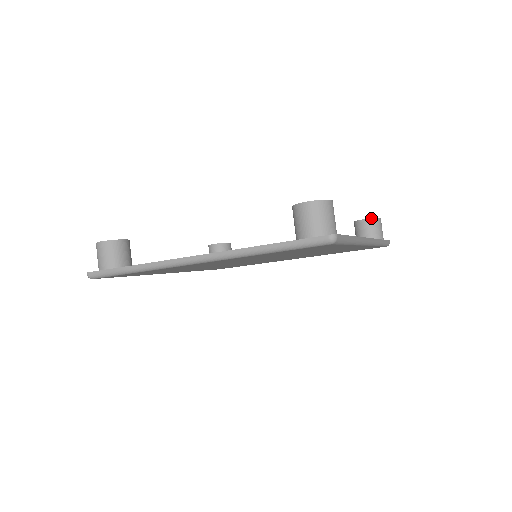
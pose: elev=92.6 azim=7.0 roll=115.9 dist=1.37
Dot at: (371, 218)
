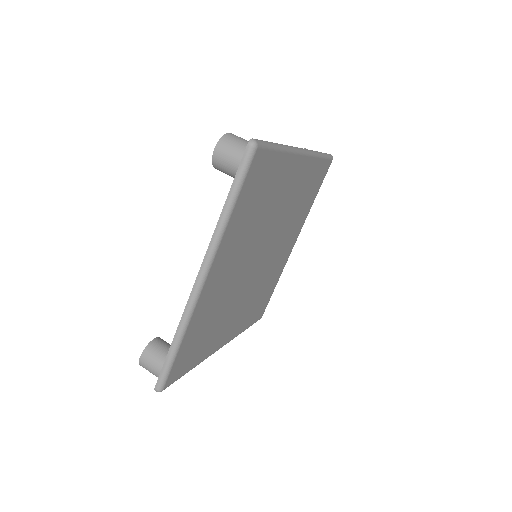
Dot at: occluded
